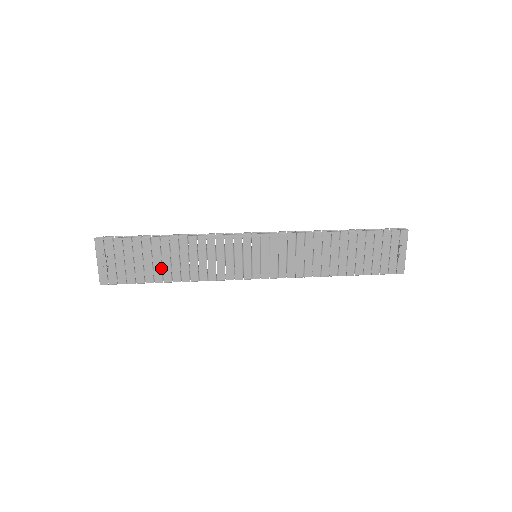
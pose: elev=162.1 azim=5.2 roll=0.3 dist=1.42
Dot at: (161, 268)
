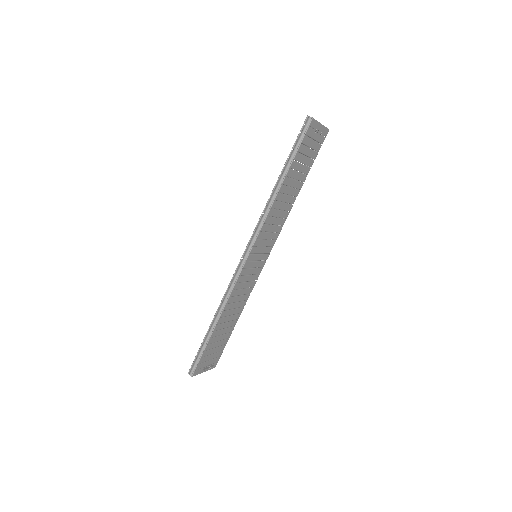
Dot at: (228, 328)
